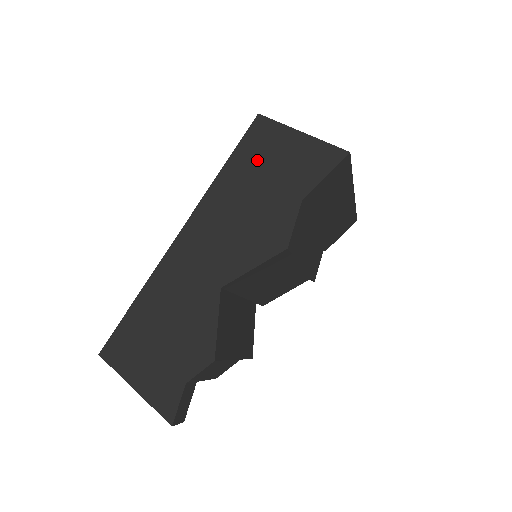
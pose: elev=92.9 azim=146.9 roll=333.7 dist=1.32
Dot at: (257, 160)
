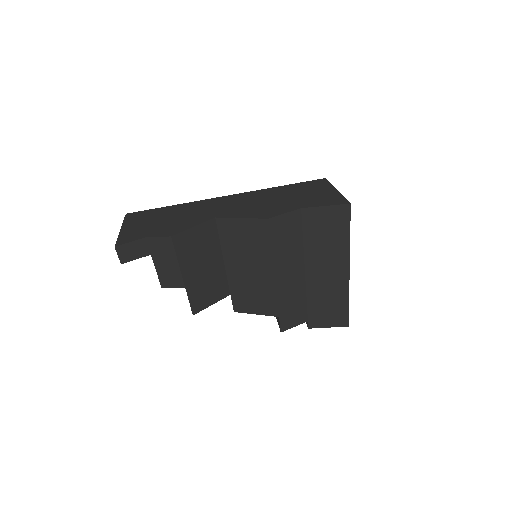
Dot at: (301, 190)
